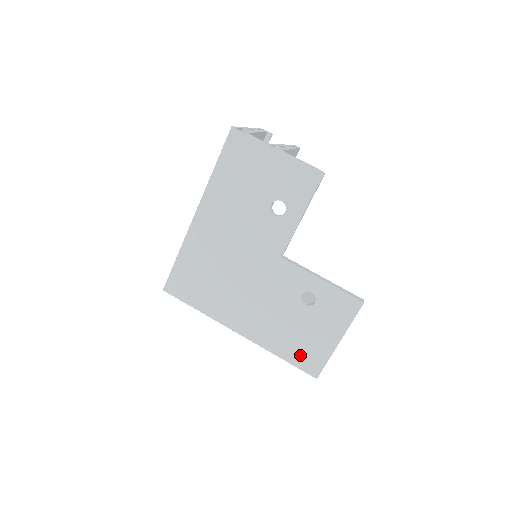
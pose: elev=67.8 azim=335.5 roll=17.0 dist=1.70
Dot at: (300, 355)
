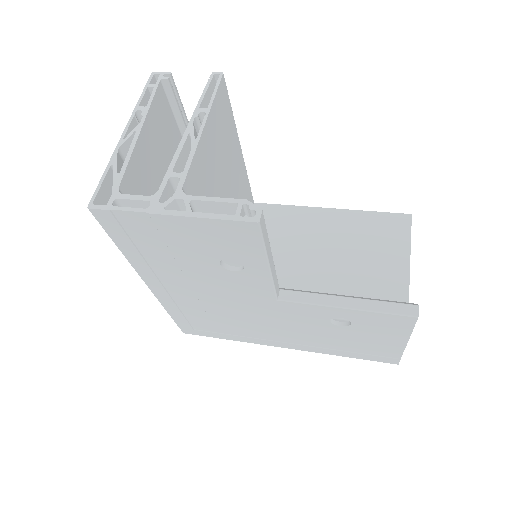
Dot at: (365, 354)
